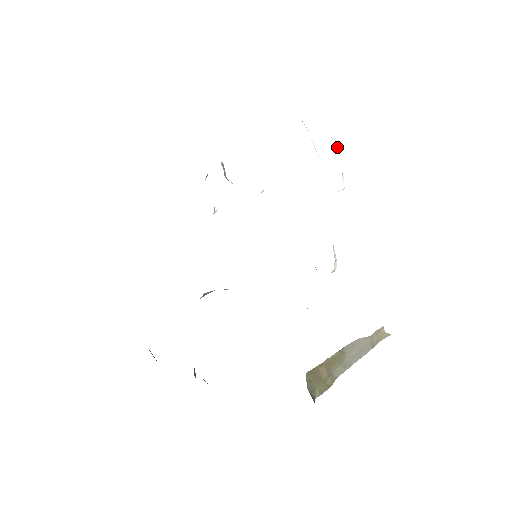
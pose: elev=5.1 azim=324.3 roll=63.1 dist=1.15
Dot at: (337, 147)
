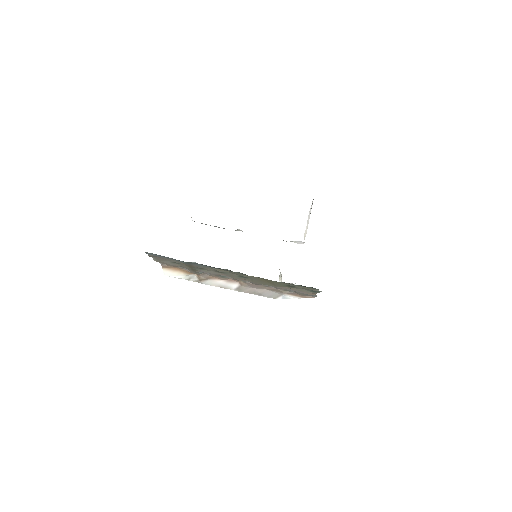
Dot at: occluded
